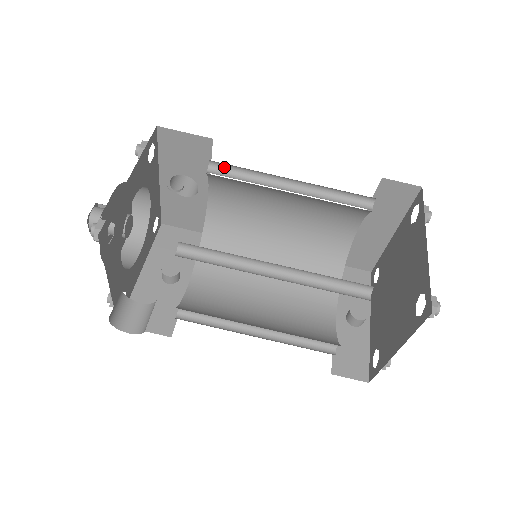
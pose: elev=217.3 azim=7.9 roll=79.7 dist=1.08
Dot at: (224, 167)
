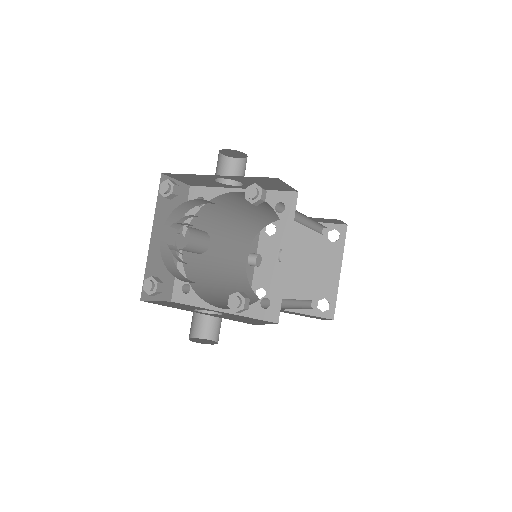
Dot at: occluded
